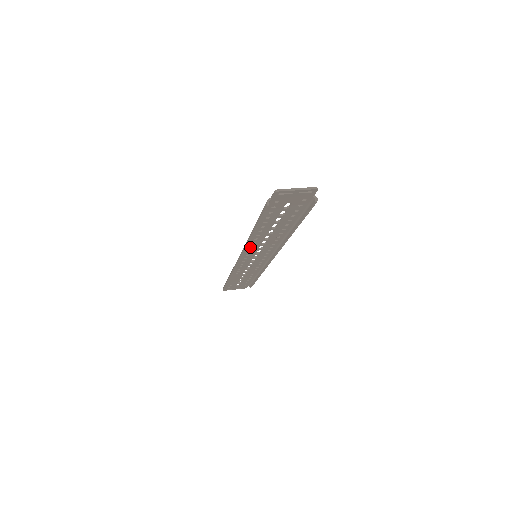
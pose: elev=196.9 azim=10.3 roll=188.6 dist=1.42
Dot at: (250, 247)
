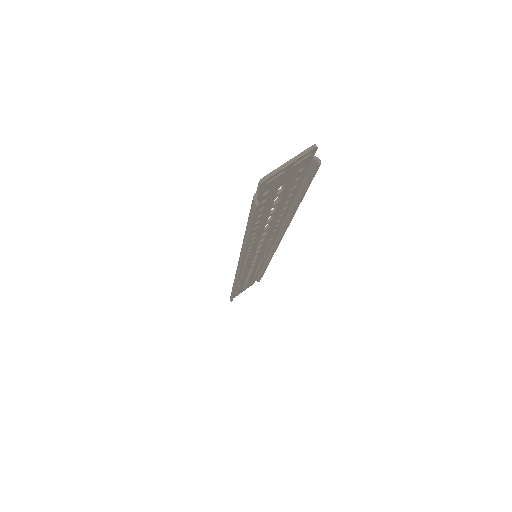
Dot at: (246, 253)
